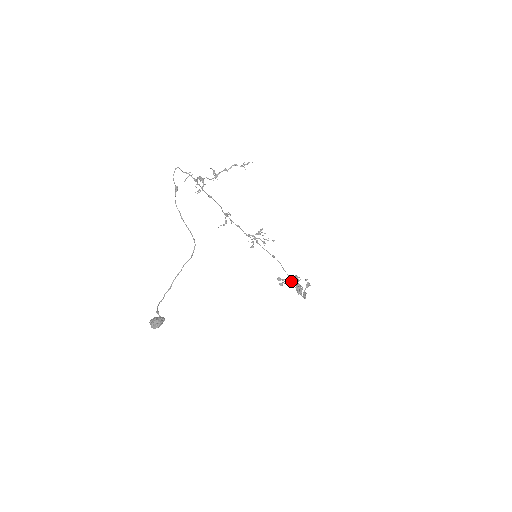
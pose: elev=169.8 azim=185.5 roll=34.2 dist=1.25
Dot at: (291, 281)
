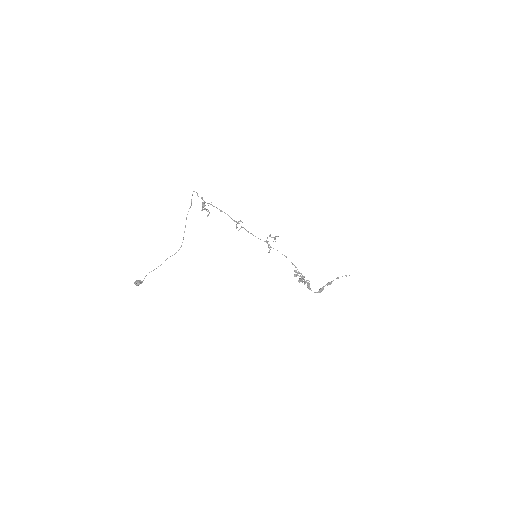
Dot at: occluded
